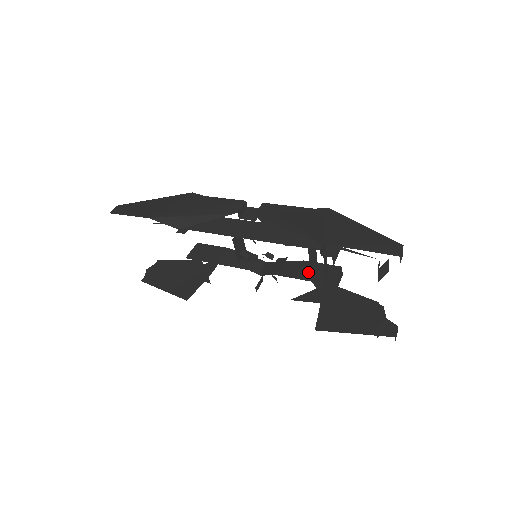
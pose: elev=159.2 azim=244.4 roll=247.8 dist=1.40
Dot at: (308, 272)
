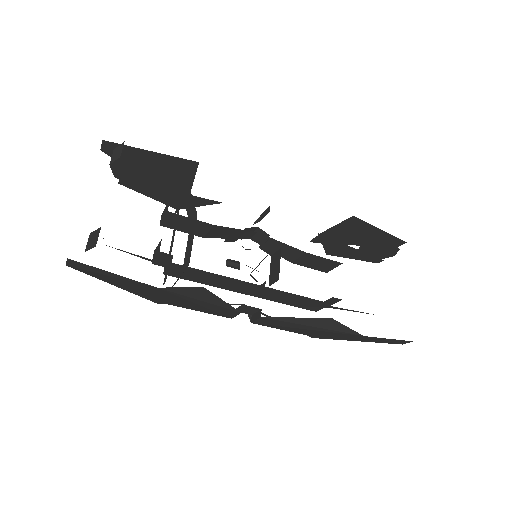
Dot at: occluded
